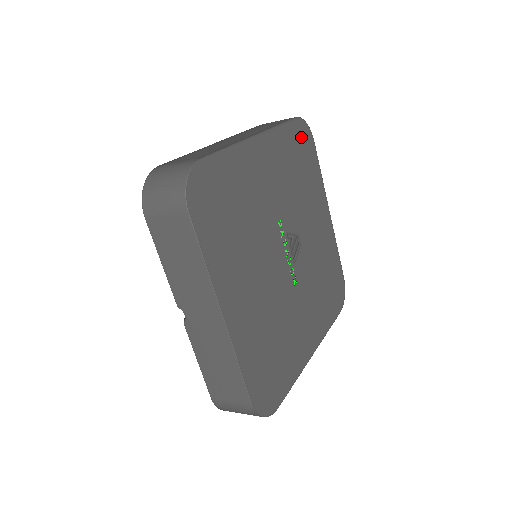
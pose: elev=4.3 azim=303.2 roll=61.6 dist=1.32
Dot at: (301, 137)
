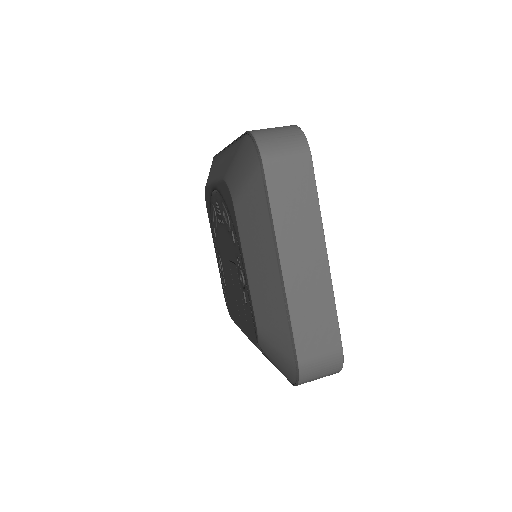
Dot at: occluded
